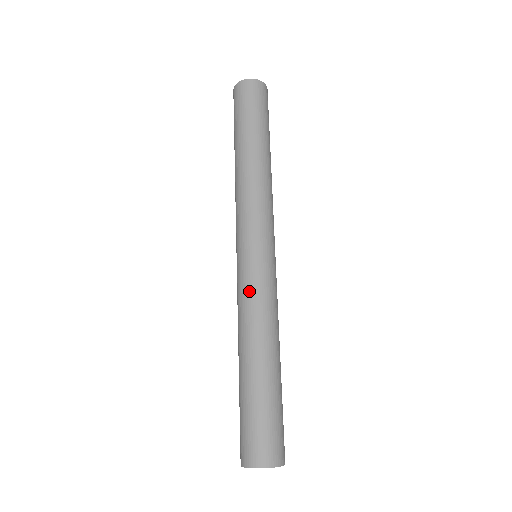
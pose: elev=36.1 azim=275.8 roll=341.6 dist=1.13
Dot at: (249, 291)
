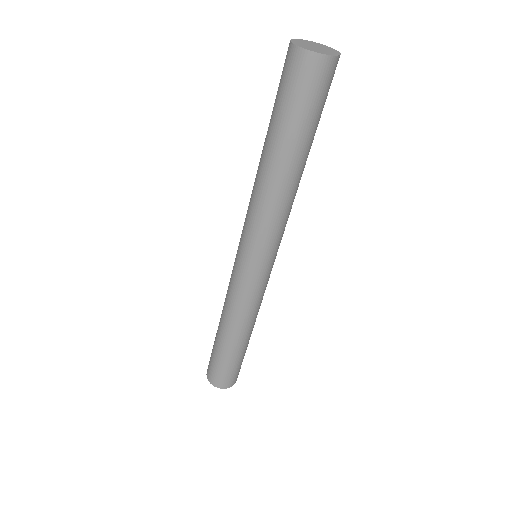
Dot at: (253, 299)
